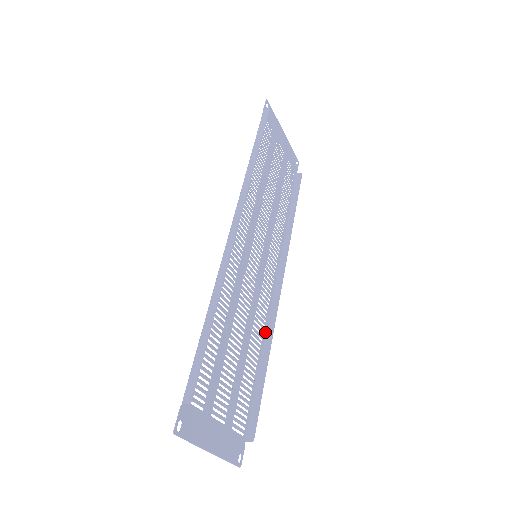
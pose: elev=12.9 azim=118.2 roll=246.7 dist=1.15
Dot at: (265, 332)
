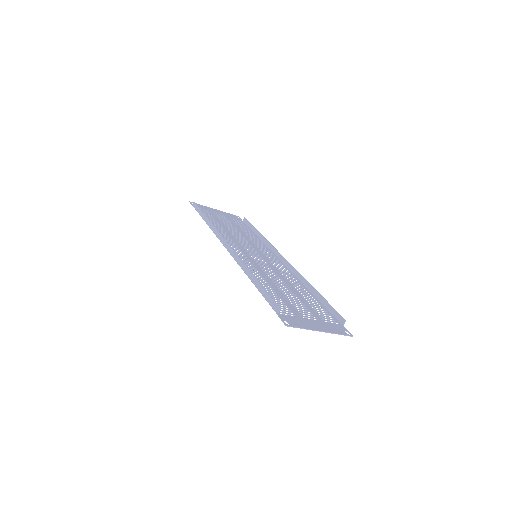
Dot at: (301, 283)
